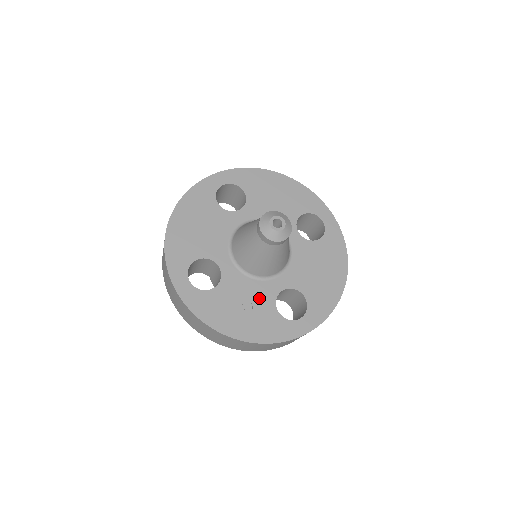
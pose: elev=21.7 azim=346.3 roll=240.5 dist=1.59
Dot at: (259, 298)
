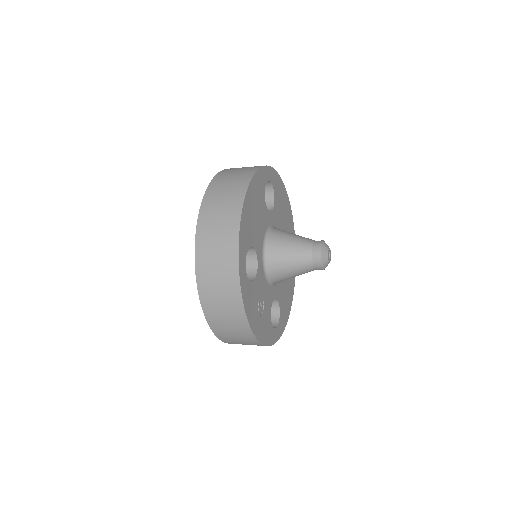
Dot at: (267, 301)
